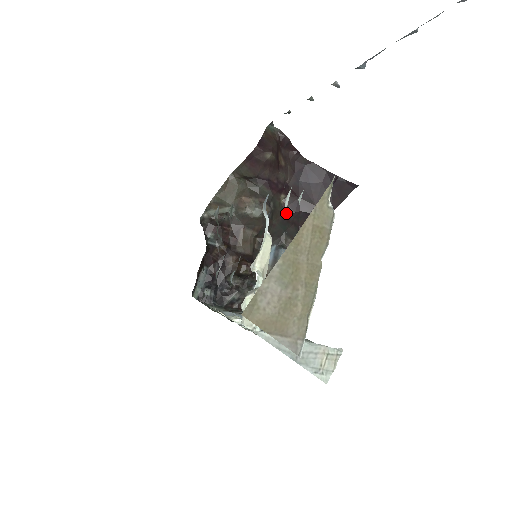
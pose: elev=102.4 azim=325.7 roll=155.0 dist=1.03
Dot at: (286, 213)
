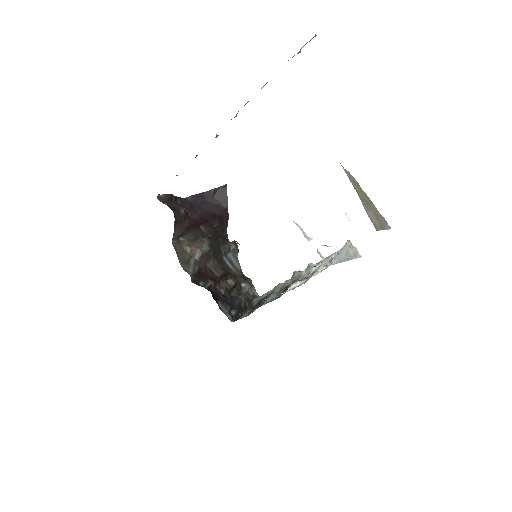
Dot at: (211, 234)
